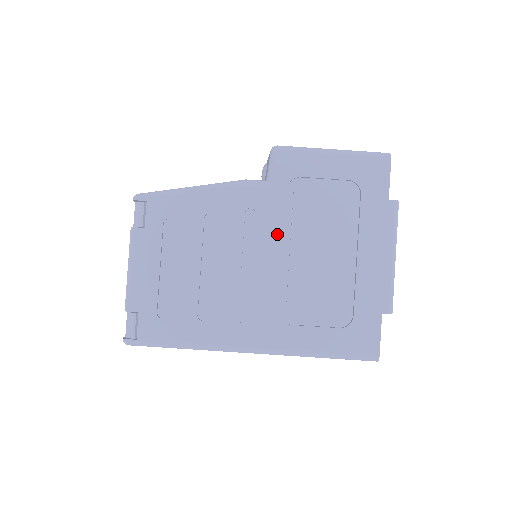
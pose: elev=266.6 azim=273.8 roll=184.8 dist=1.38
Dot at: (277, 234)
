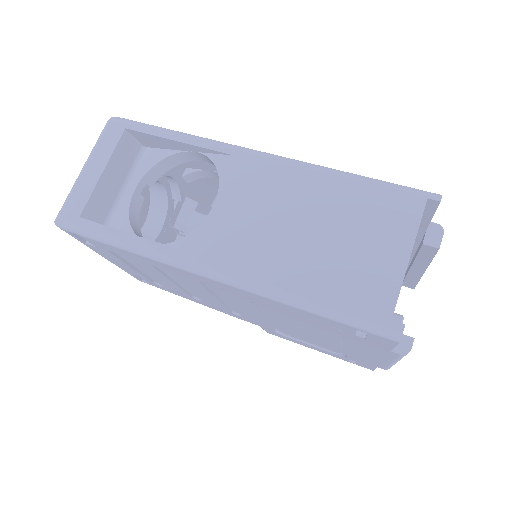
Dot at: occluded
